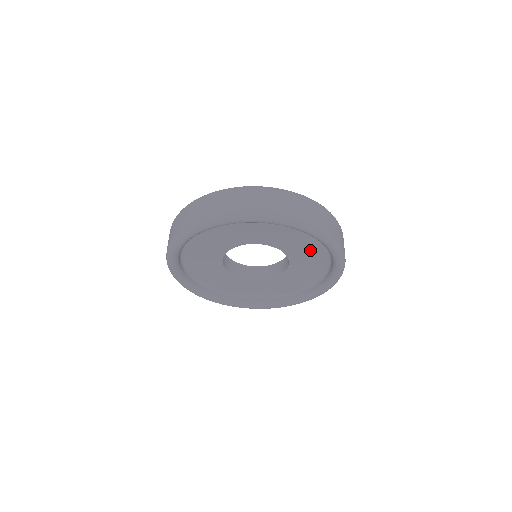
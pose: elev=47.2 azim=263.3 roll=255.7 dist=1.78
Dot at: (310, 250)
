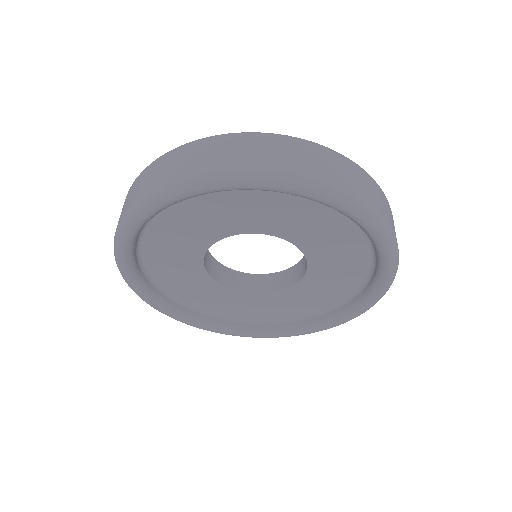
Dot at: (335, 285)
